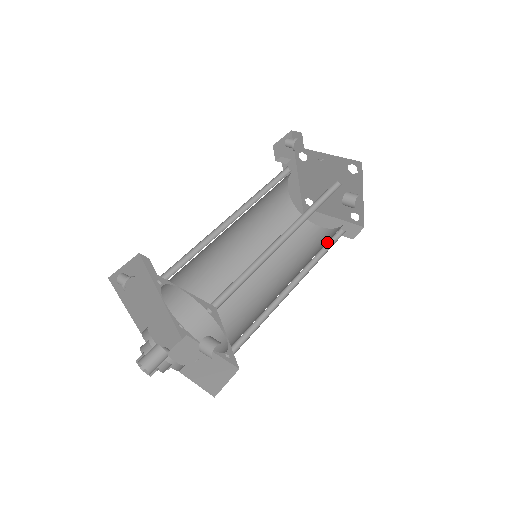
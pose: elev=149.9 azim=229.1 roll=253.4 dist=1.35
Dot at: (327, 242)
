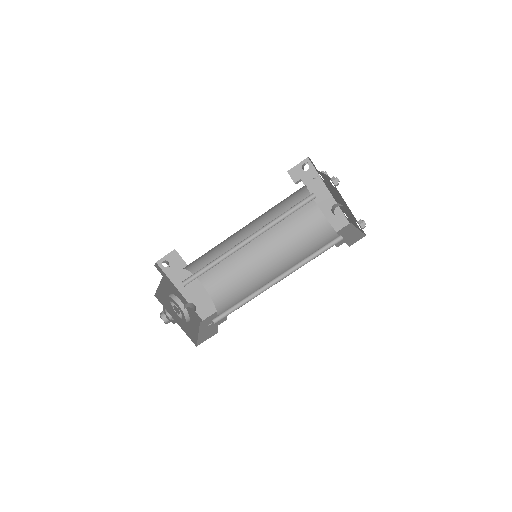
Dot at: (322, 248)
